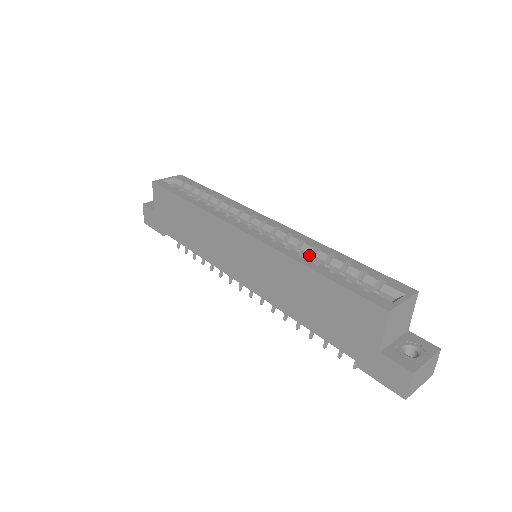
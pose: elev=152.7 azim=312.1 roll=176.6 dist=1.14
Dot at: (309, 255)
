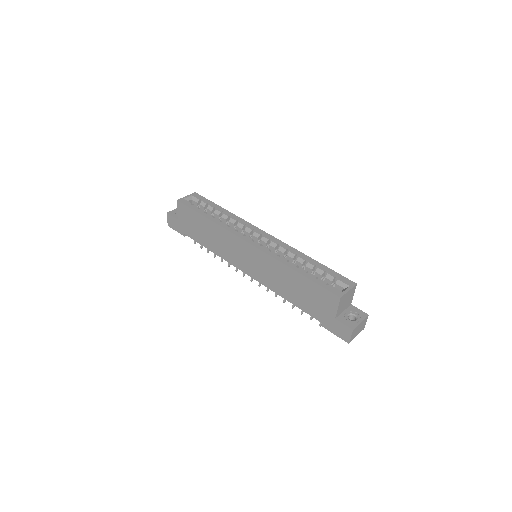
Dot at: (292, 259)
